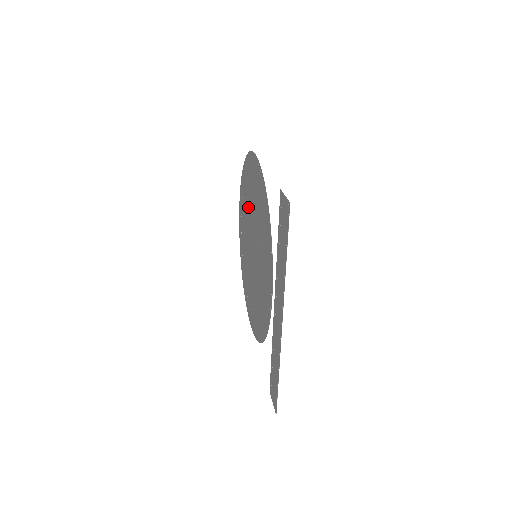
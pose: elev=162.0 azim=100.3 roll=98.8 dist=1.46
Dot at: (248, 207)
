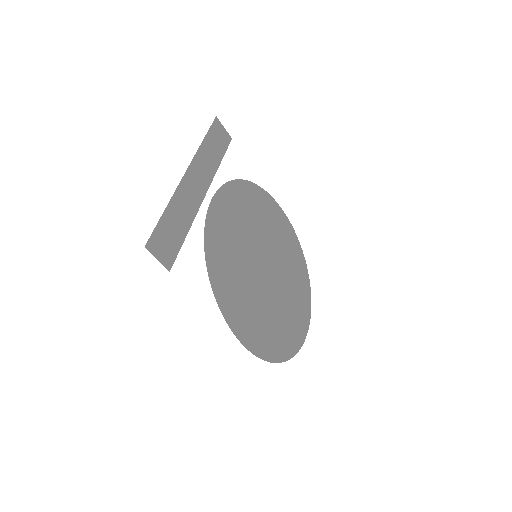
Dot at: (286, 265)
